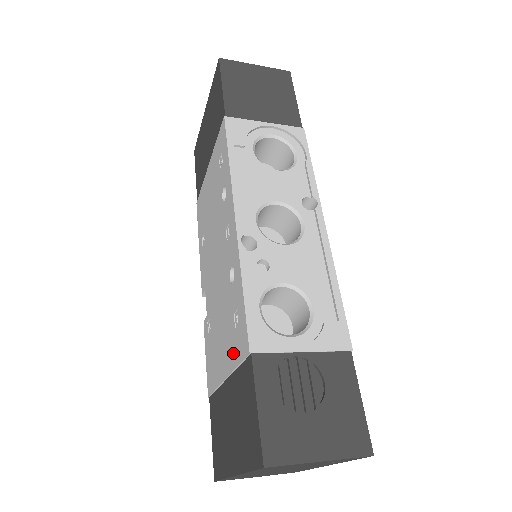
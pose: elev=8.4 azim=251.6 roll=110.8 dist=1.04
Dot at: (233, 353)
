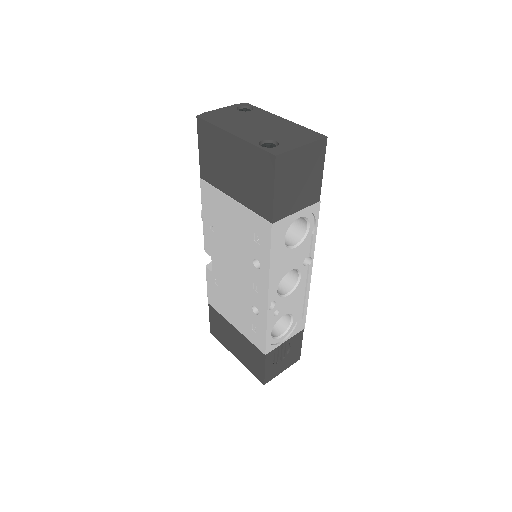
Dot at: (247, 333)
